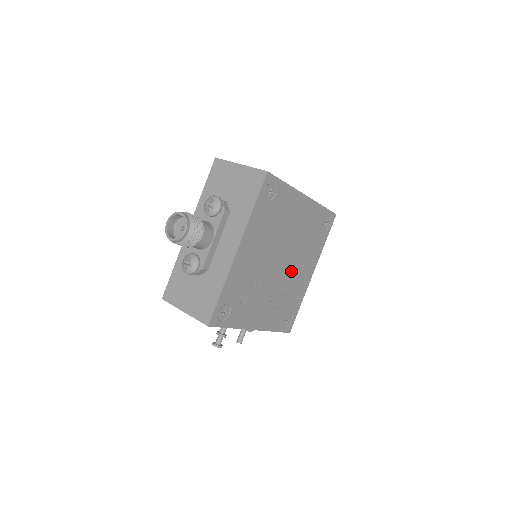
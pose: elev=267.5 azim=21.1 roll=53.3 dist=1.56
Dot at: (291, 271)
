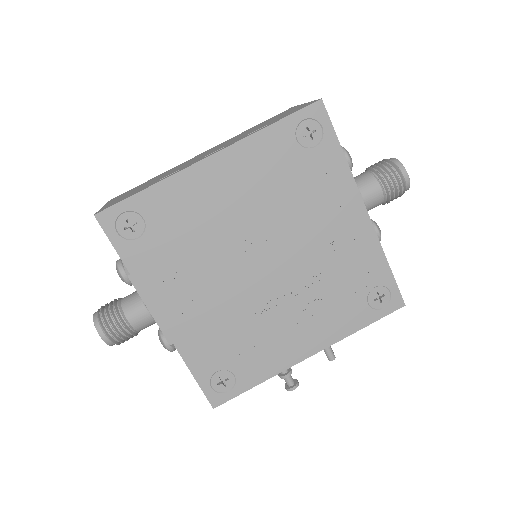
Dot at: (303, 251)
